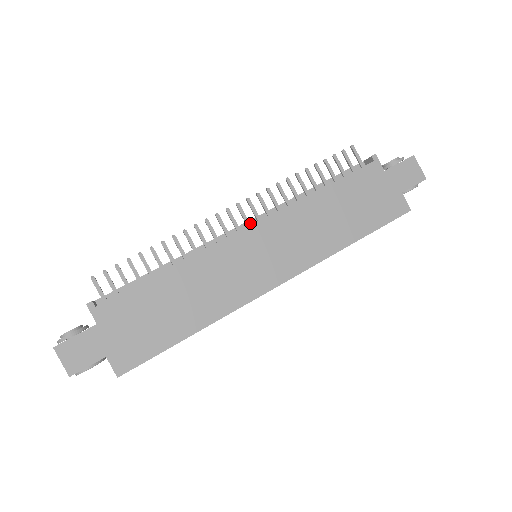
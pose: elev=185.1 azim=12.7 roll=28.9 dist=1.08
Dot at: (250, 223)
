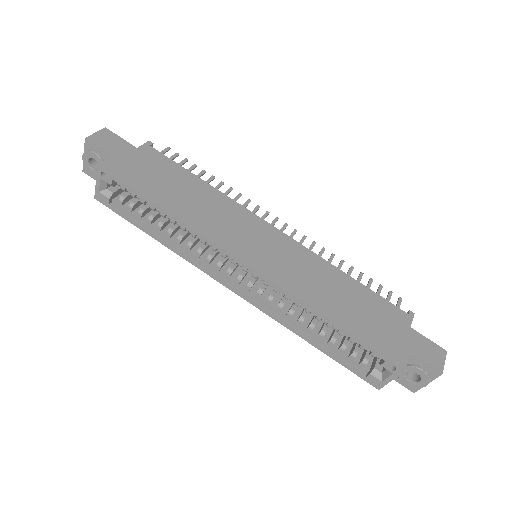
Dot at: occluded
